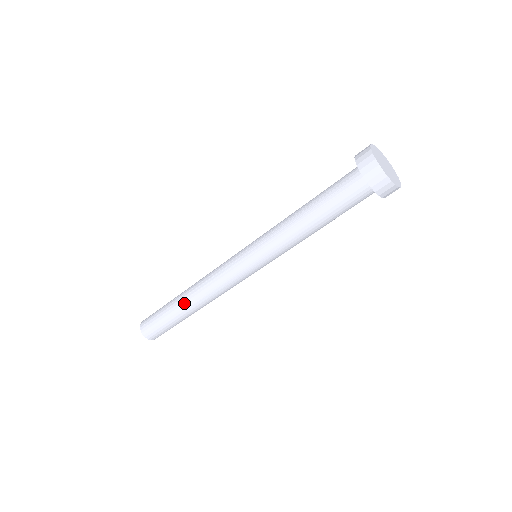
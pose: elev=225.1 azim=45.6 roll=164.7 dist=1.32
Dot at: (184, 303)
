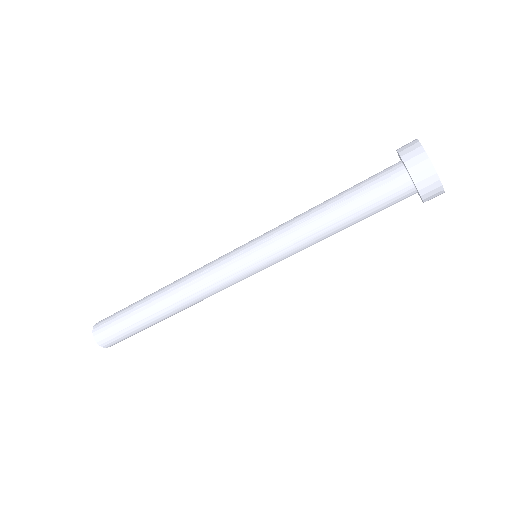
Dot at: (160, 310)
